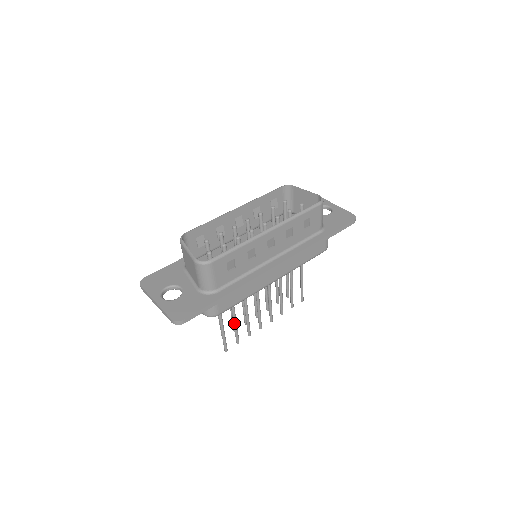
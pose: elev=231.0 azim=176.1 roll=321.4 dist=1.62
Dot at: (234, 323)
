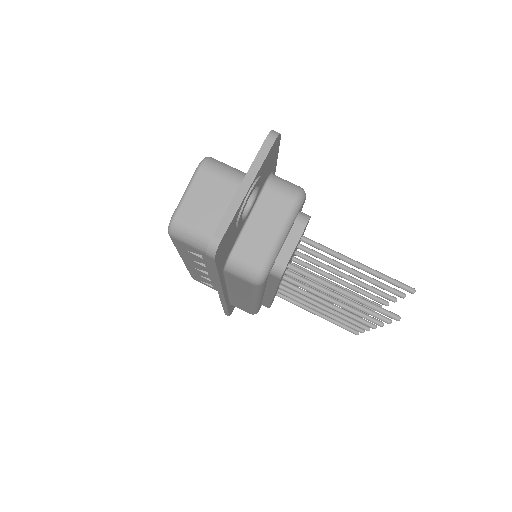
Dot at: (355, 271)
